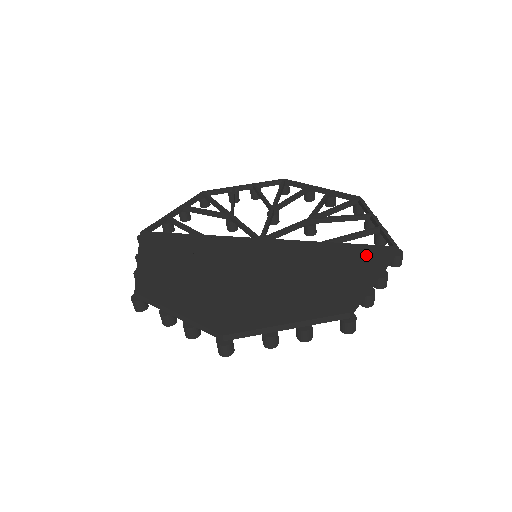
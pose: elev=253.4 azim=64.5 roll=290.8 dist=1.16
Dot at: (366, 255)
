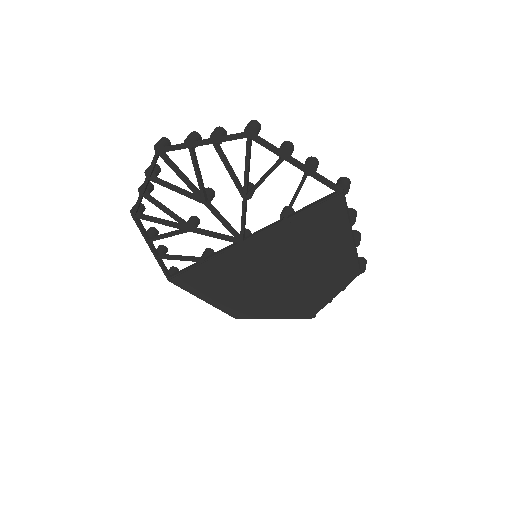
Dot at: (327, 218)
